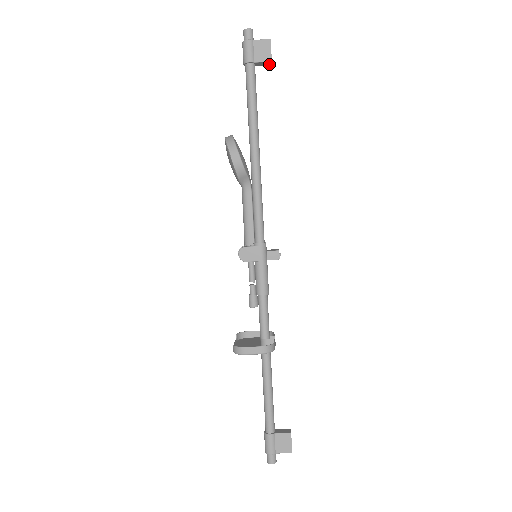
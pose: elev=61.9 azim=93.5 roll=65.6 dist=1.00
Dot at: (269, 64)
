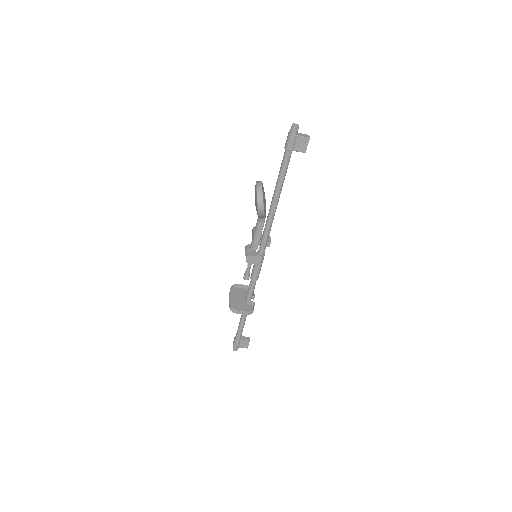
Dot at: (303, 150)
